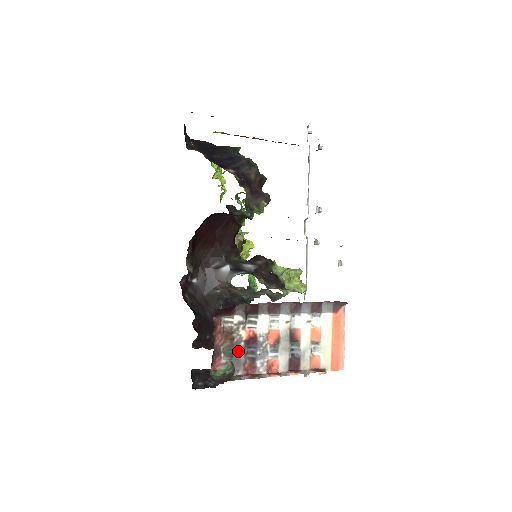
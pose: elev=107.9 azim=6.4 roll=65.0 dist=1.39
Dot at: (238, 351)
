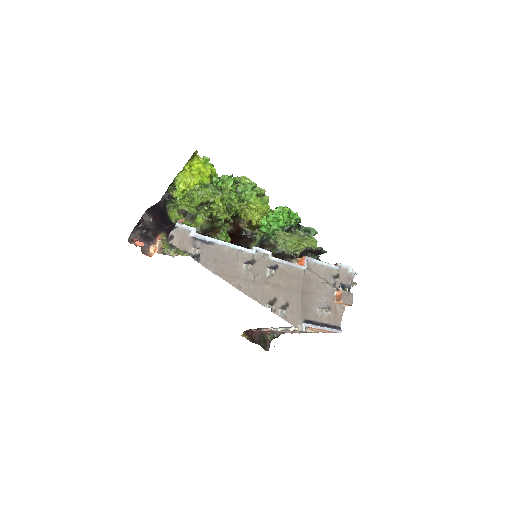
Dot at: occluded
